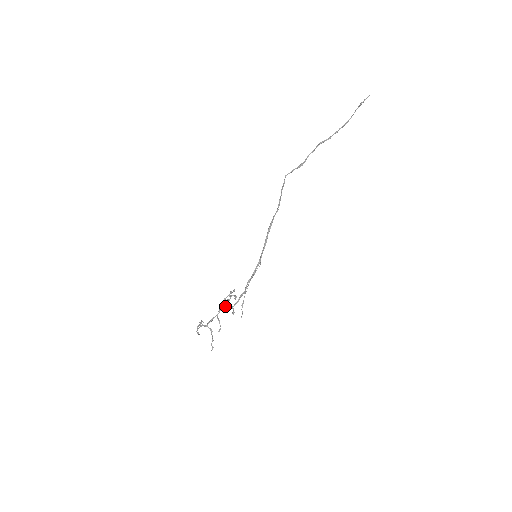
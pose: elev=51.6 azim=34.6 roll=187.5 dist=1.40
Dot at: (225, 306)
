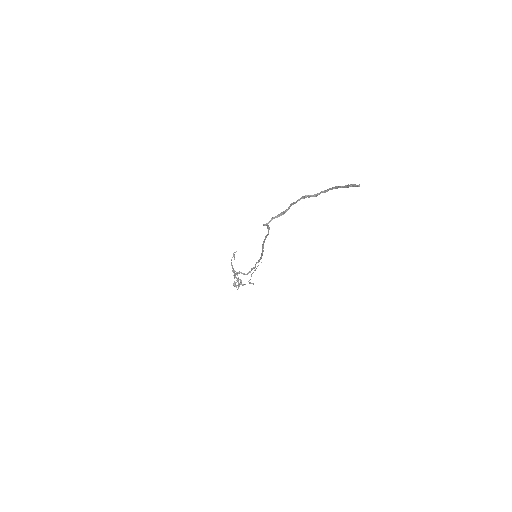
Dot at: occluded
